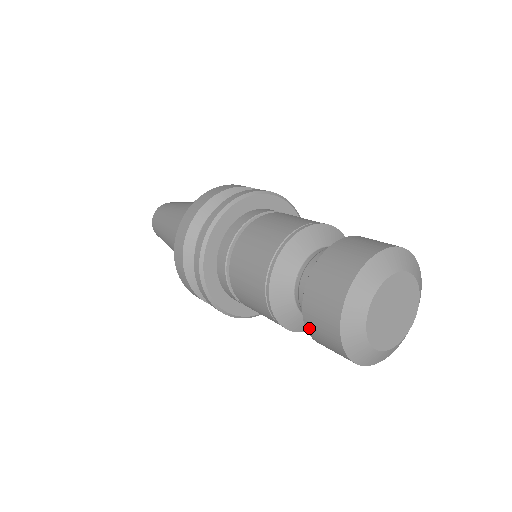
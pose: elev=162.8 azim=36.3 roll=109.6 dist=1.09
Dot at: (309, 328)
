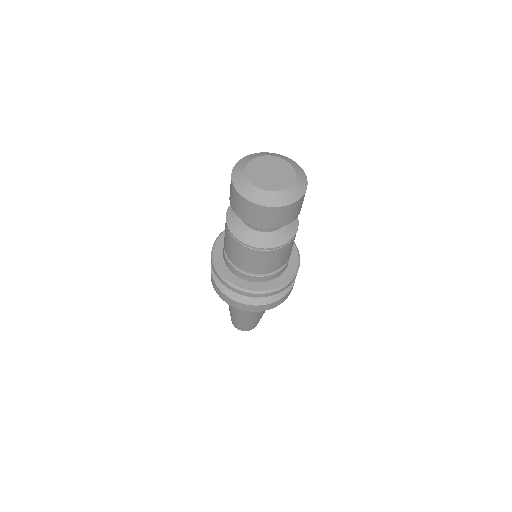
Dot at: occluded
